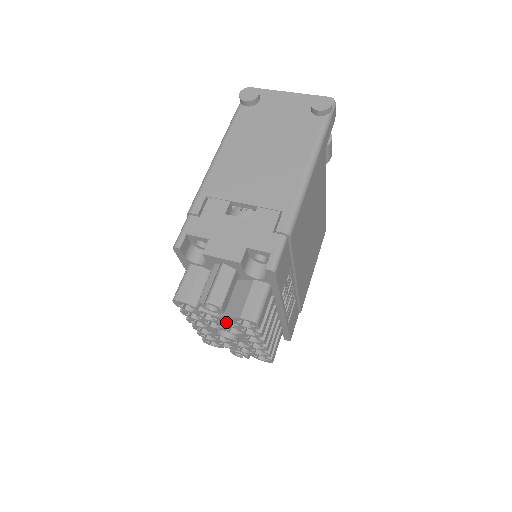
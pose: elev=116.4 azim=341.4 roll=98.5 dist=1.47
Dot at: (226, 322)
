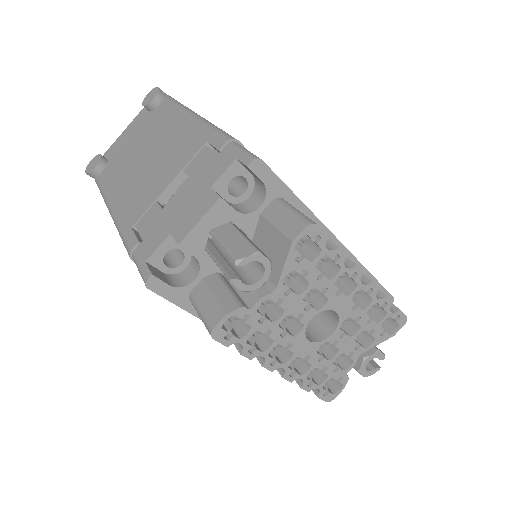
Dot at: (296, 294)
